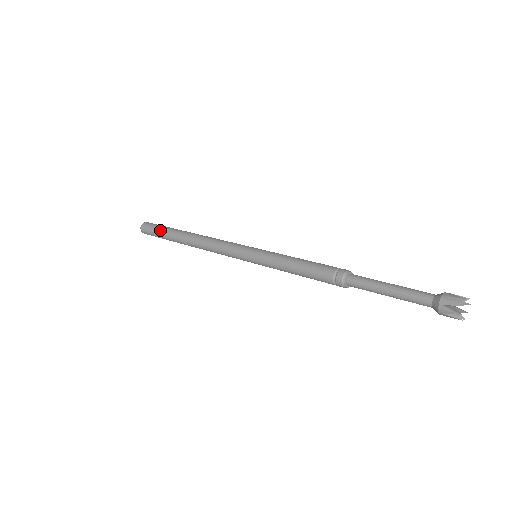
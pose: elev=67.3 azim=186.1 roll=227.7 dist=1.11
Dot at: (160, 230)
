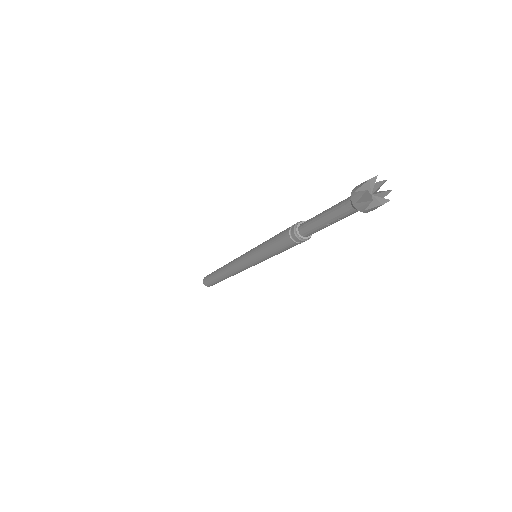
Dot at: (210, 278)
